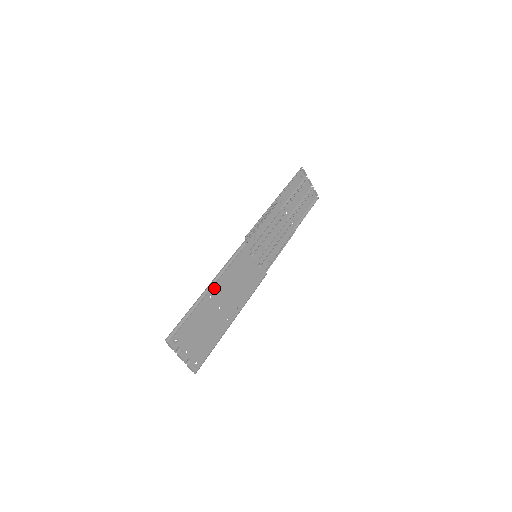
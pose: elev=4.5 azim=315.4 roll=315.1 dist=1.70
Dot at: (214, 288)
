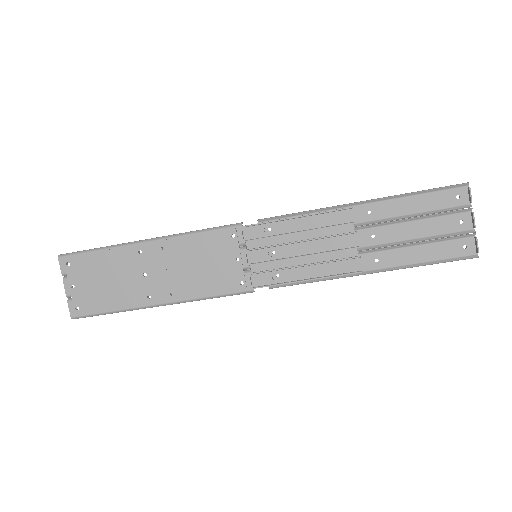
Dot at: (152, 245)
